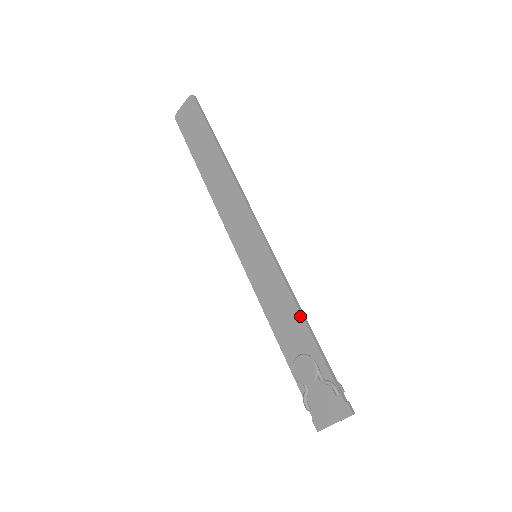
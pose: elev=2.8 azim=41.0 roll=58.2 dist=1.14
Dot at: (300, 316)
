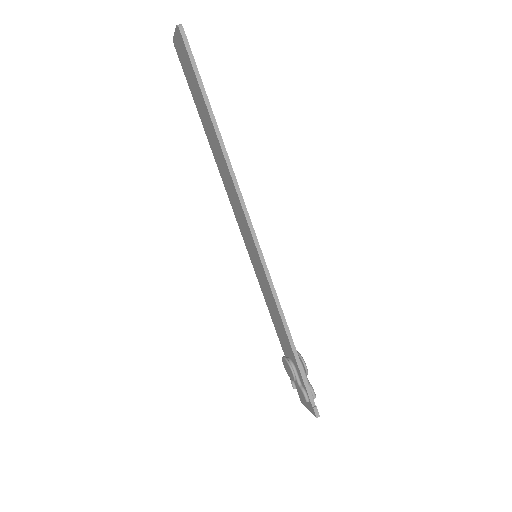
Dot at: (285, 332)
